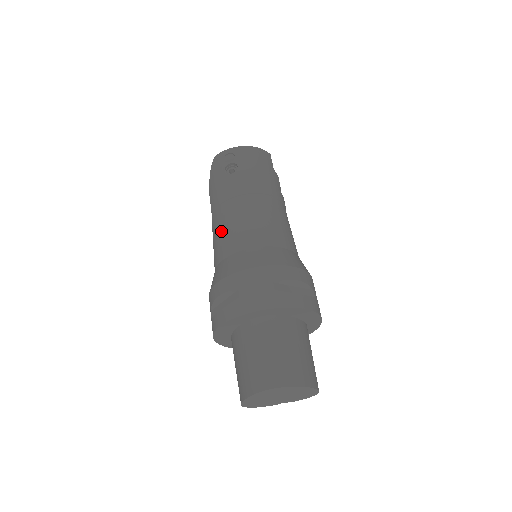
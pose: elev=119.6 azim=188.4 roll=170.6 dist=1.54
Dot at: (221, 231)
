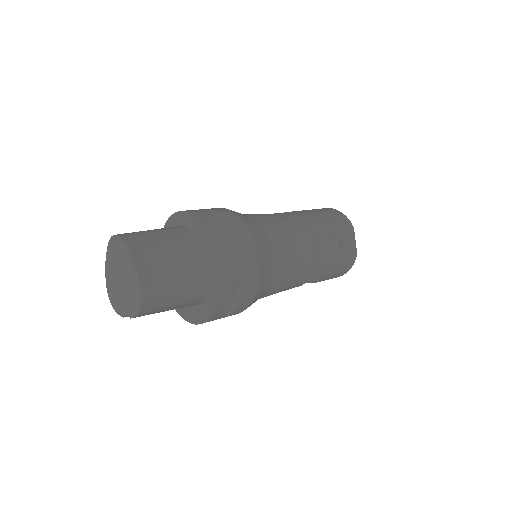
Dot at: occluded
